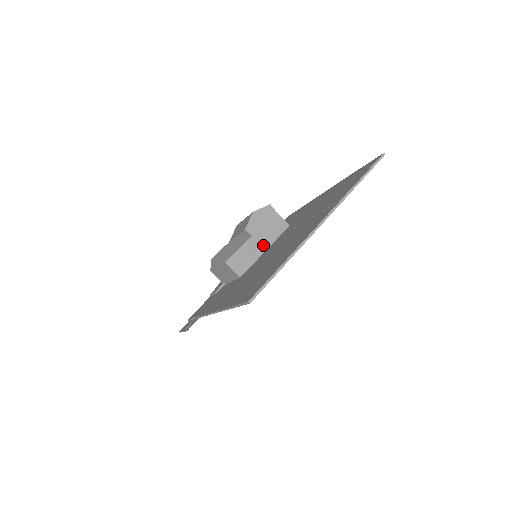
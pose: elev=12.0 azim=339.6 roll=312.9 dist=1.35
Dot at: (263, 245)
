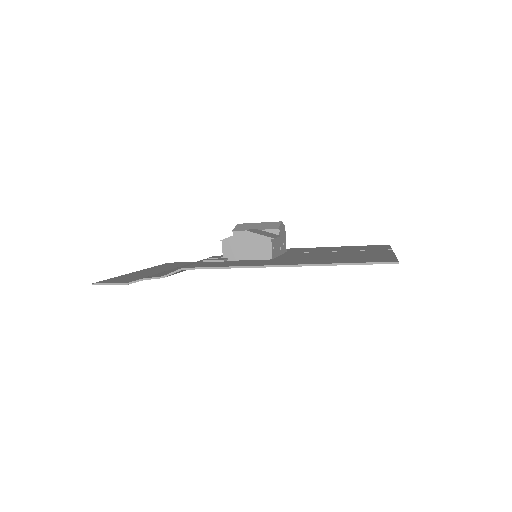
Dot at: (280, 250)
